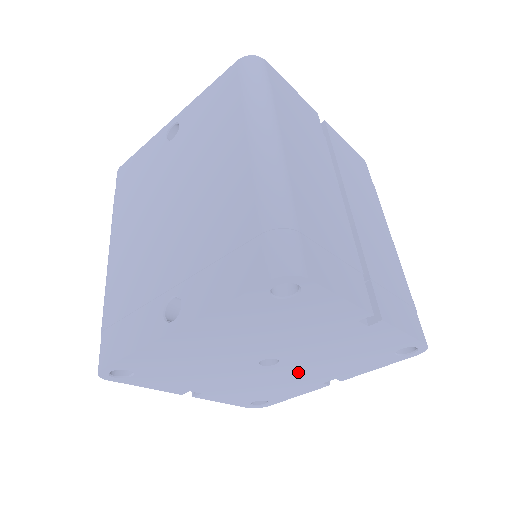
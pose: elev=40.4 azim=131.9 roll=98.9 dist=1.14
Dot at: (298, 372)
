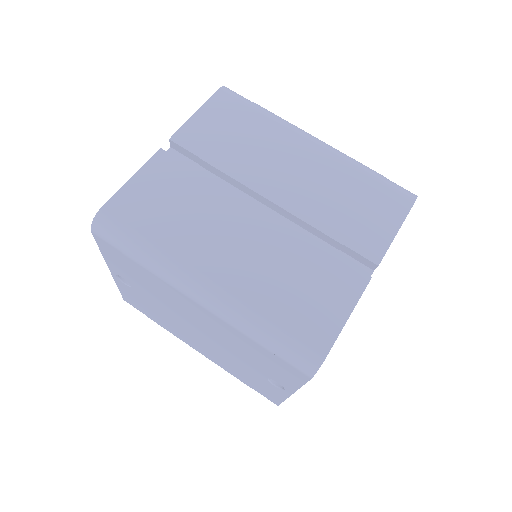
Dot at: occluded
